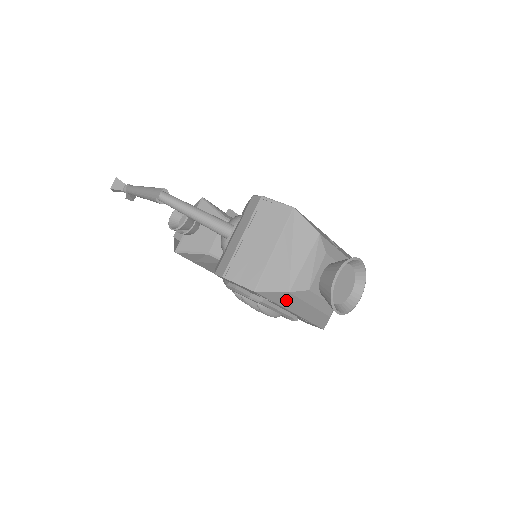
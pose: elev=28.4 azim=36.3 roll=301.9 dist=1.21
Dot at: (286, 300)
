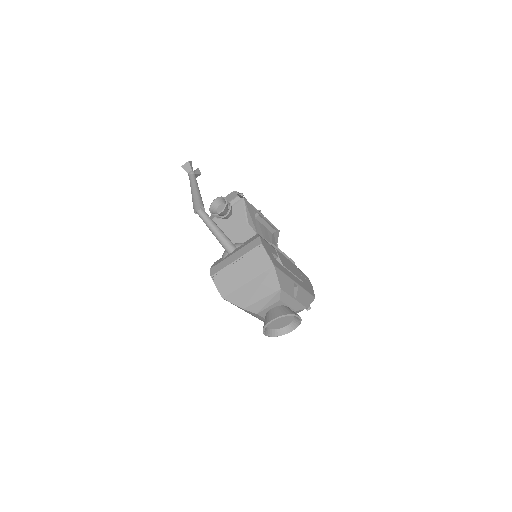
Dot at: (242, 309)
